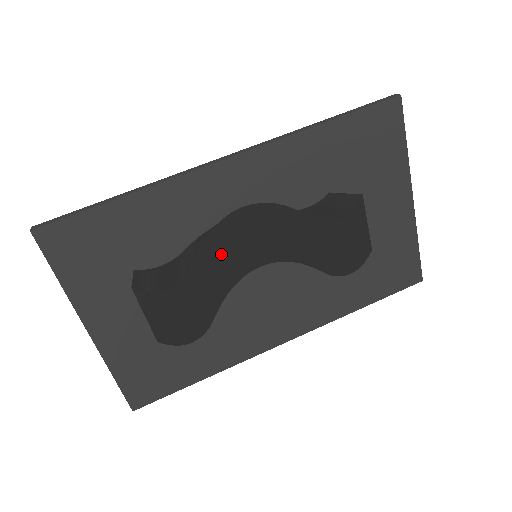
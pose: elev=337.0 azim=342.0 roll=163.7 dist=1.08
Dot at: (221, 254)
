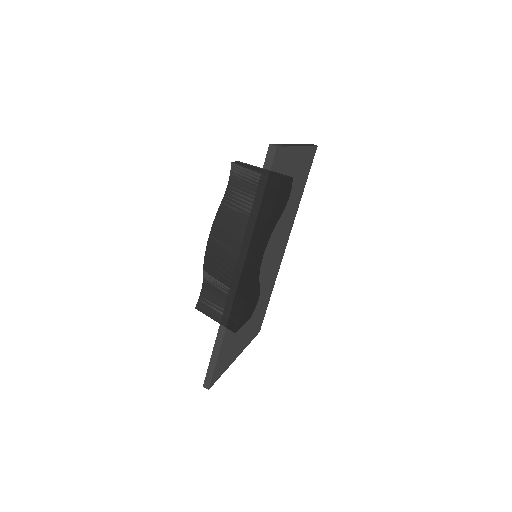
Dot at: (255, 286)
